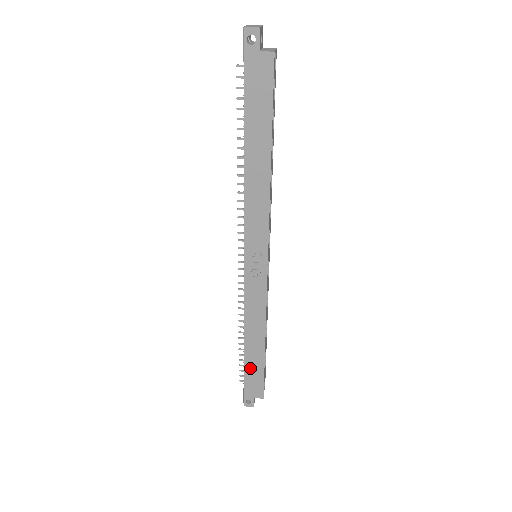
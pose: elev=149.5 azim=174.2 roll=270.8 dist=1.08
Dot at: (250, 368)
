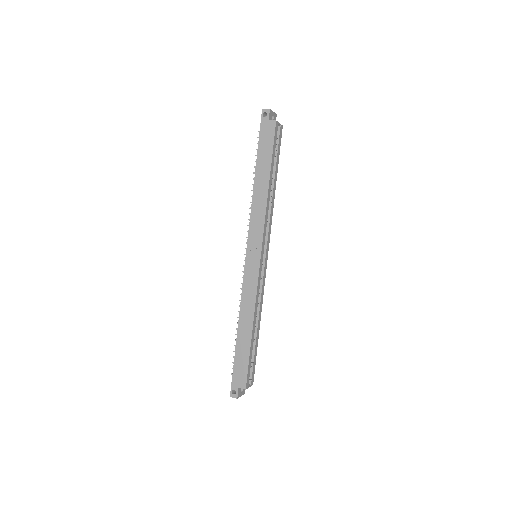
Dot at: (239, 354)
